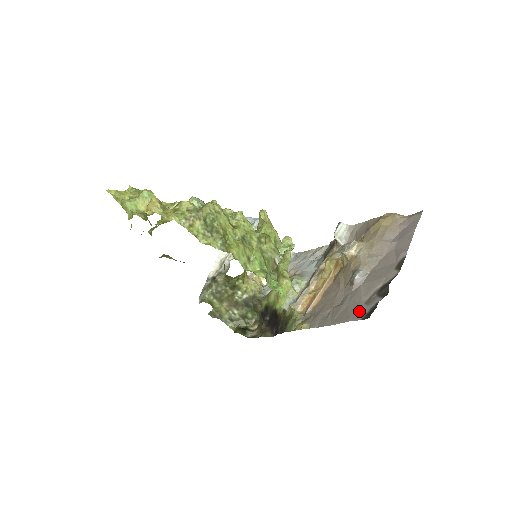
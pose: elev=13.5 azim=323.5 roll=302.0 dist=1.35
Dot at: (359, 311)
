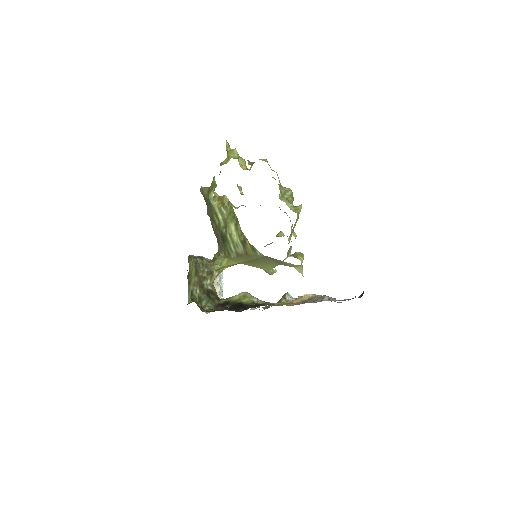
Dot at: occluded
